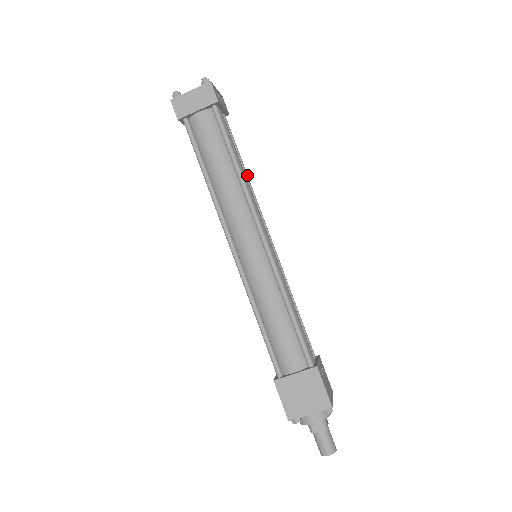
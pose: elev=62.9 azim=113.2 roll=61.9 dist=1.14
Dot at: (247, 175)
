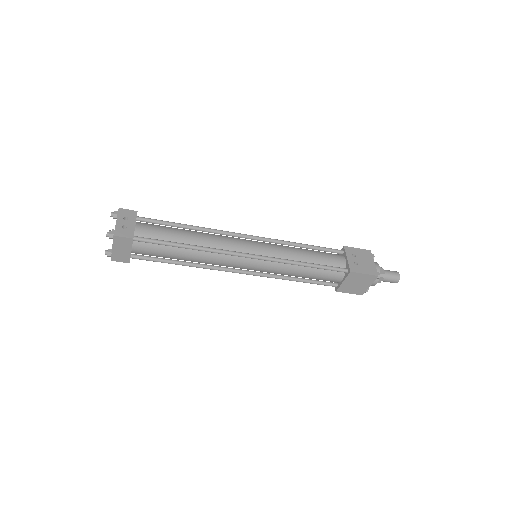
Dot at: (194, 227)
